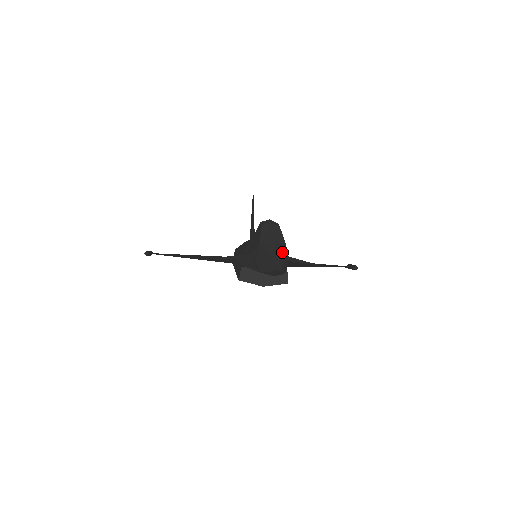
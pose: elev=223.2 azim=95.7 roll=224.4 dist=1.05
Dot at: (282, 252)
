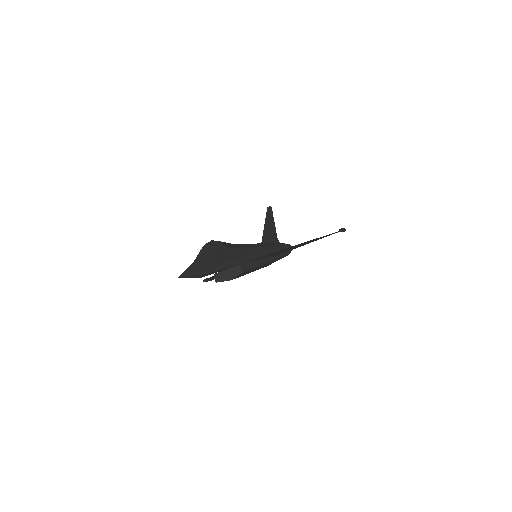
Dot at: (195, 263)
